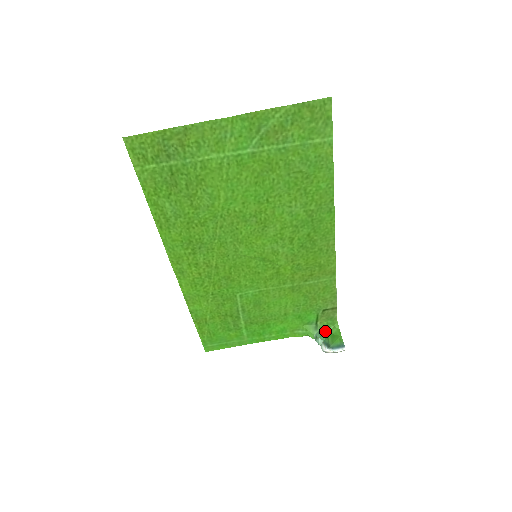
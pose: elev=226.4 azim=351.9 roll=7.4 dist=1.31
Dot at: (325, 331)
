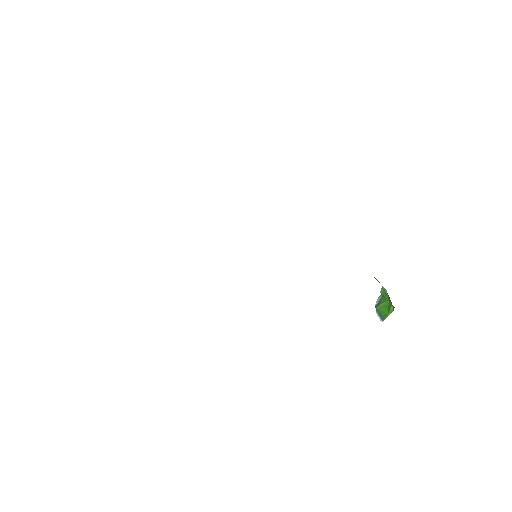
Dot at: (388, 296)
